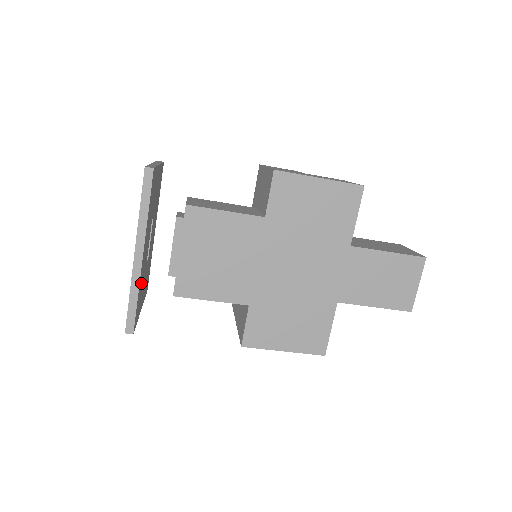
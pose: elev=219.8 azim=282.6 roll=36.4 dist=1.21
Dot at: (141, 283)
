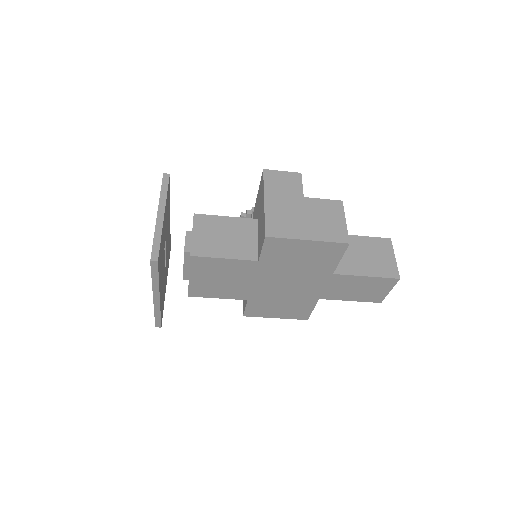
Dot at: (162, 297)
